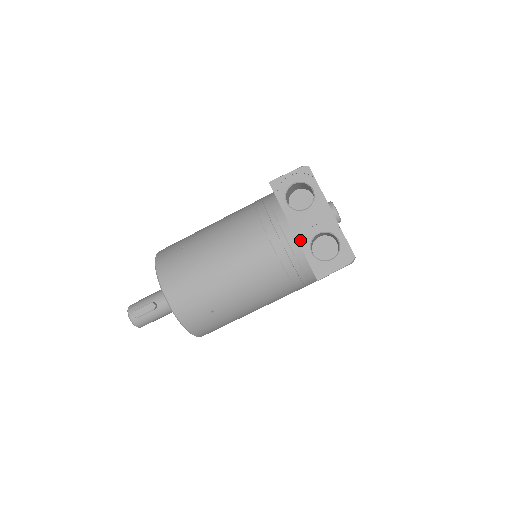
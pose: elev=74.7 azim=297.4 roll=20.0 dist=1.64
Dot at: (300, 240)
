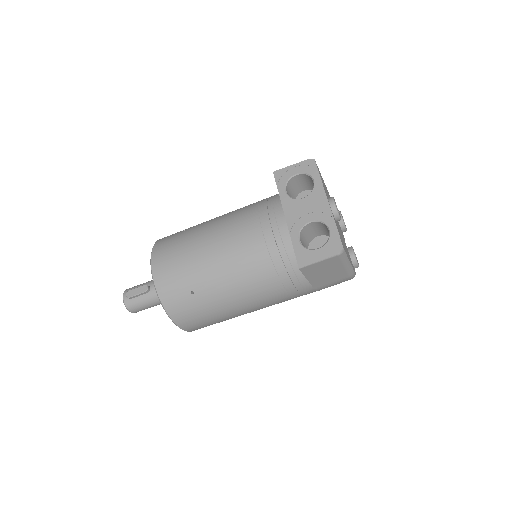
Dot at: (290, 226)
